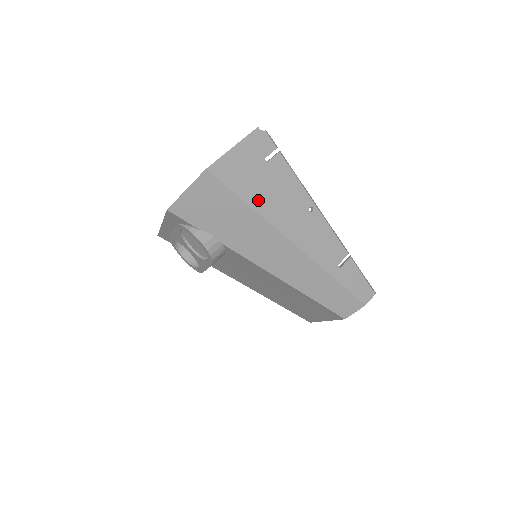
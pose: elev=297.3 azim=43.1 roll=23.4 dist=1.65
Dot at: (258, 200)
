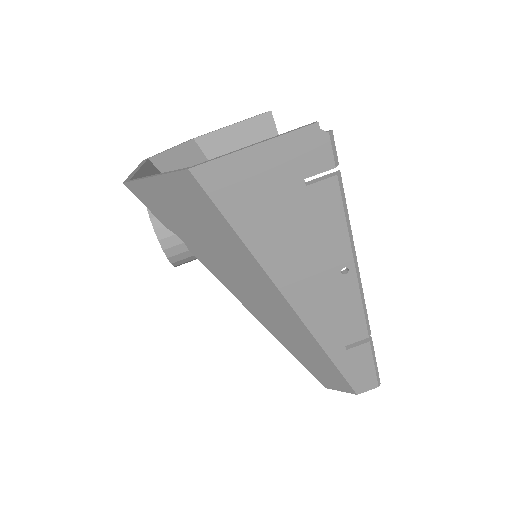
Dot at: (262, 238)
